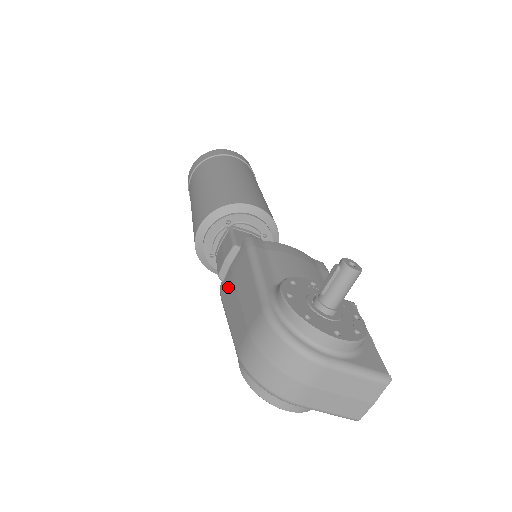
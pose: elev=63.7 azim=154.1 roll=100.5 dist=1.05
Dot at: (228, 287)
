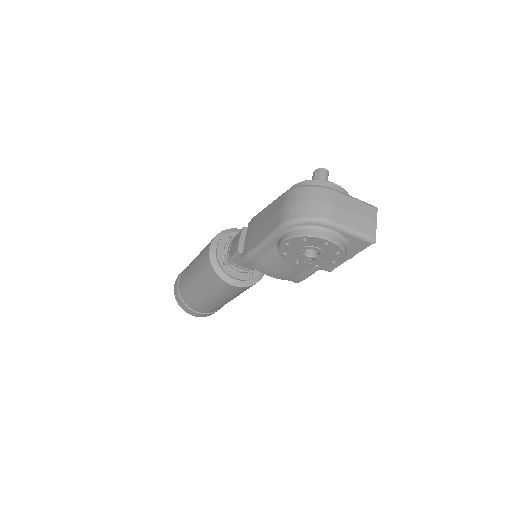
Dot at: (250, 241)
